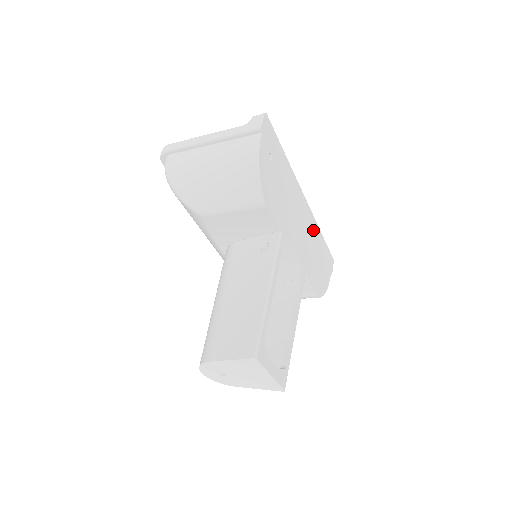
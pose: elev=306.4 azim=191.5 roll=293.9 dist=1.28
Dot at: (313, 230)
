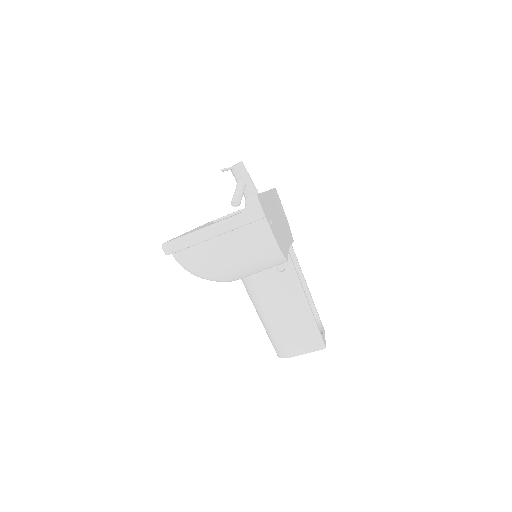
Dot at: (275, 201)
